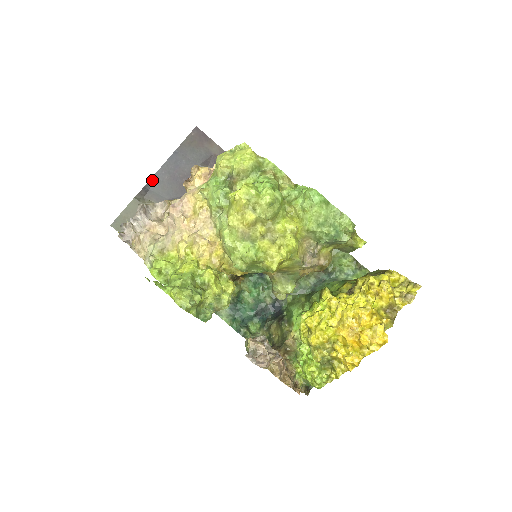
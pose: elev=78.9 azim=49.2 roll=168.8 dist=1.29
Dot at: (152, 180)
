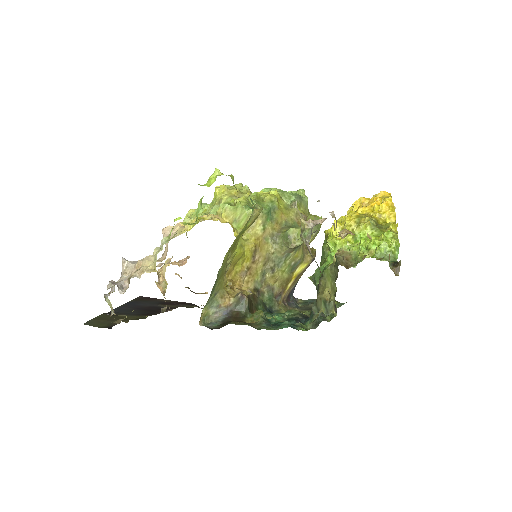
Dot at: (116, 310)
